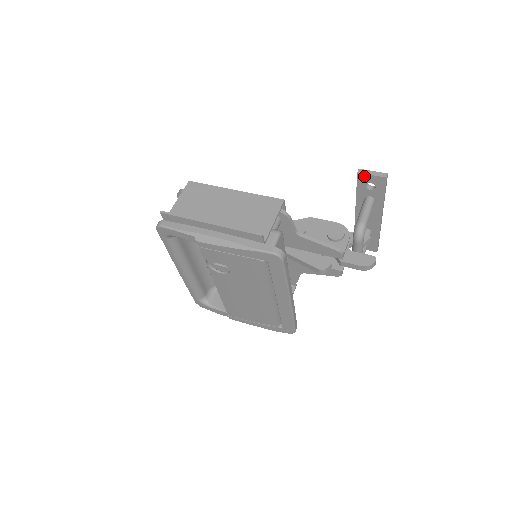
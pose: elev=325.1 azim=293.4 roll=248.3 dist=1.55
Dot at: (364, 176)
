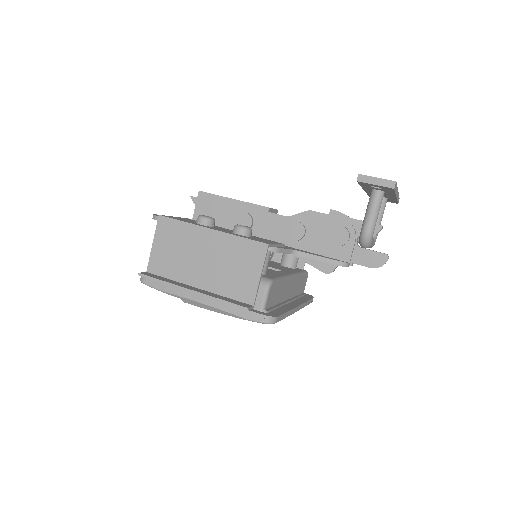
Dot at: (366, 183)
